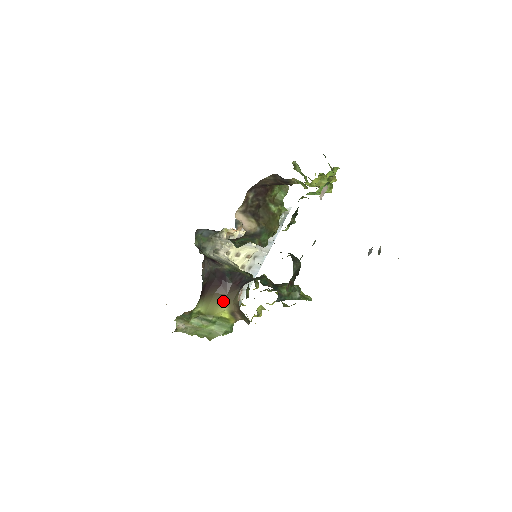
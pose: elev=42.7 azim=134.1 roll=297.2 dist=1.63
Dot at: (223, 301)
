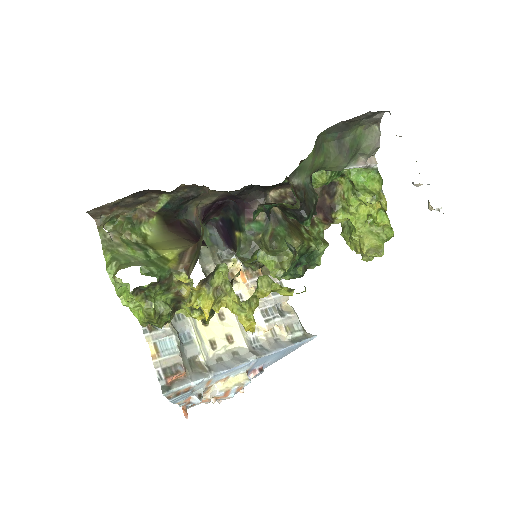
Dot at: (183, 246)
